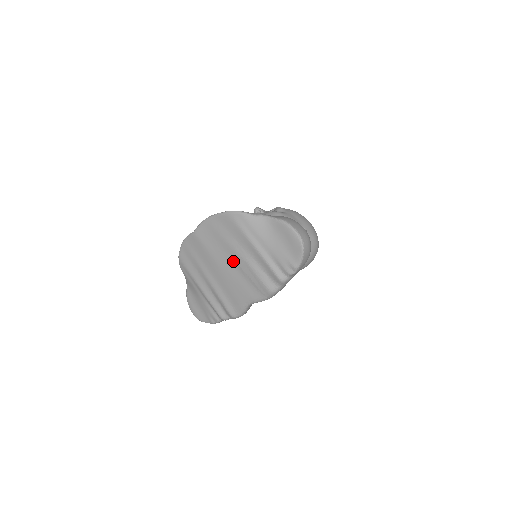
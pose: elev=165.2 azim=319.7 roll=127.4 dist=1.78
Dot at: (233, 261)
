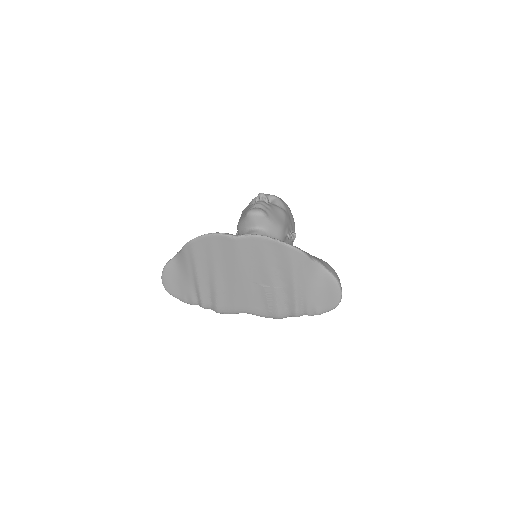
Dot at: (260, 280)
